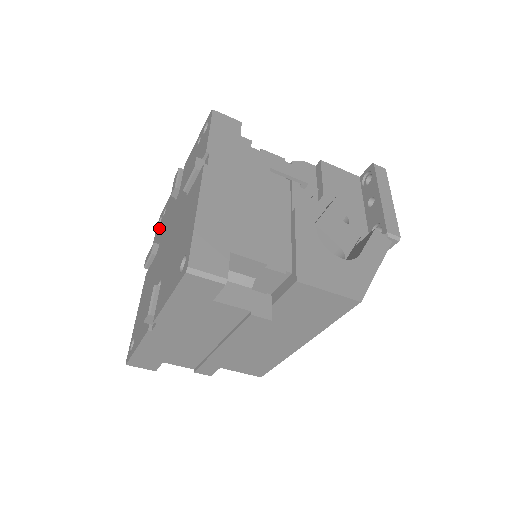
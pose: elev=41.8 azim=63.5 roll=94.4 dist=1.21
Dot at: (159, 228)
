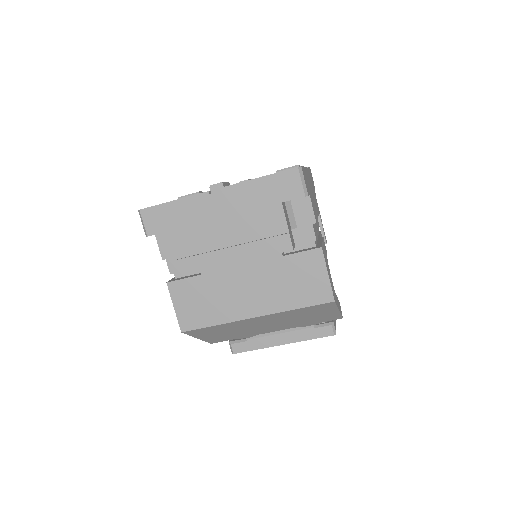
Dot at: occluded
